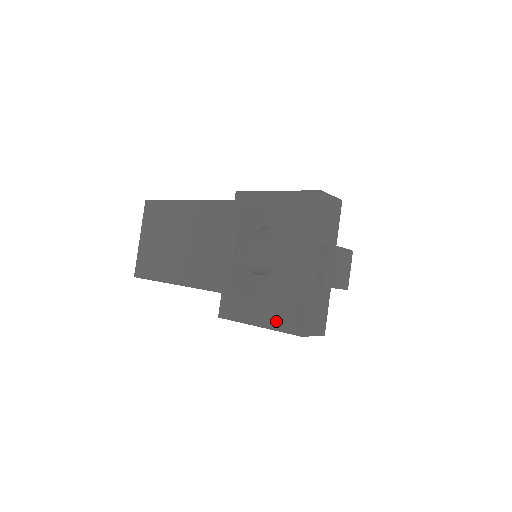
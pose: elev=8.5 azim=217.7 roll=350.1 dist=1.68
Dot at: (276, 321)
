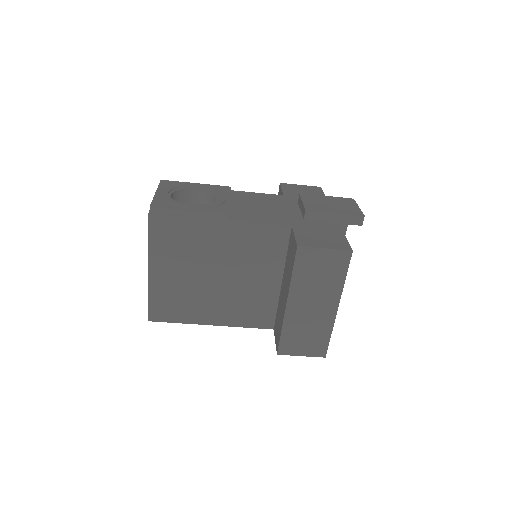
Dot at: (289, 274)
